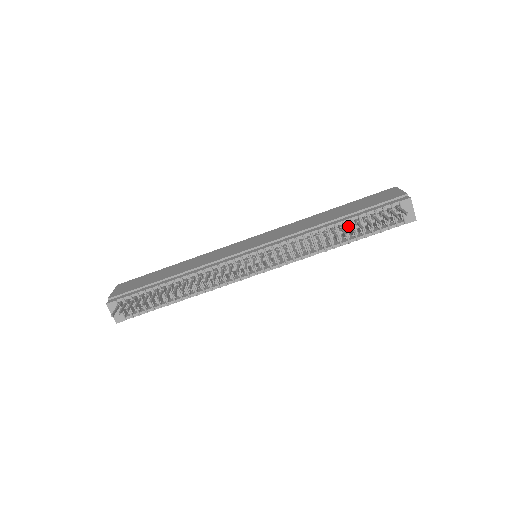
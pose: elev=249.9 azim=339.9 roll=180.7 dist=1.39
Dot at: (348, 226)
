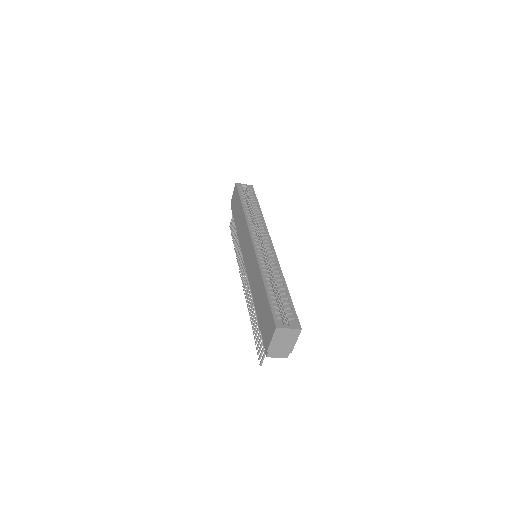
Dot at: occluded
